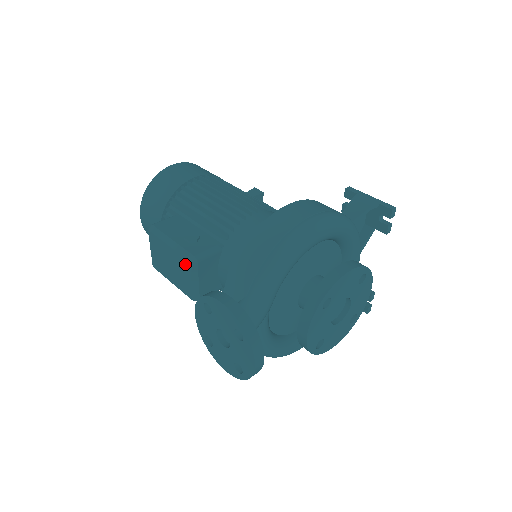
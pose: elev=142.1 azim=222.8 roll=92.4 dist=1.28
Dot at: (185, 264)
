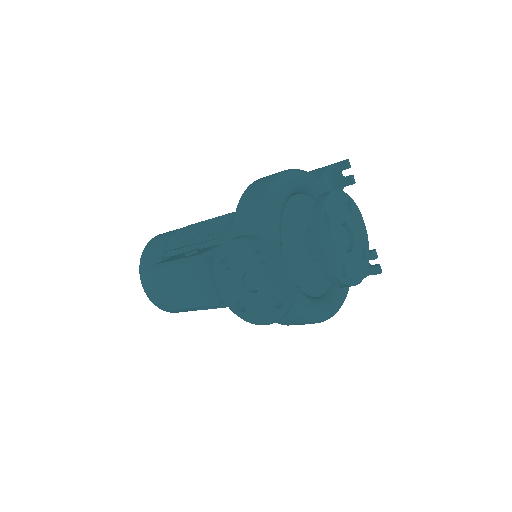
Dot at: (194, 268)
